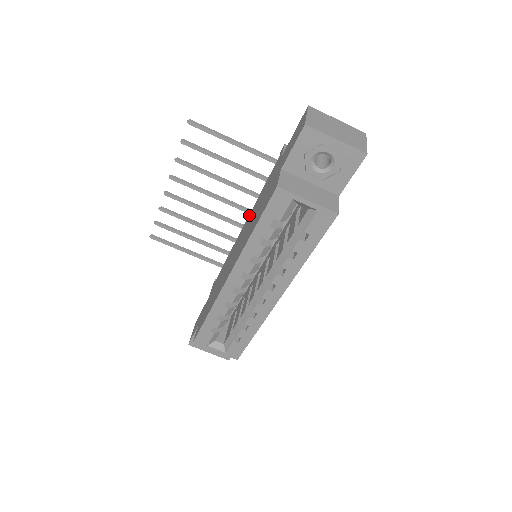
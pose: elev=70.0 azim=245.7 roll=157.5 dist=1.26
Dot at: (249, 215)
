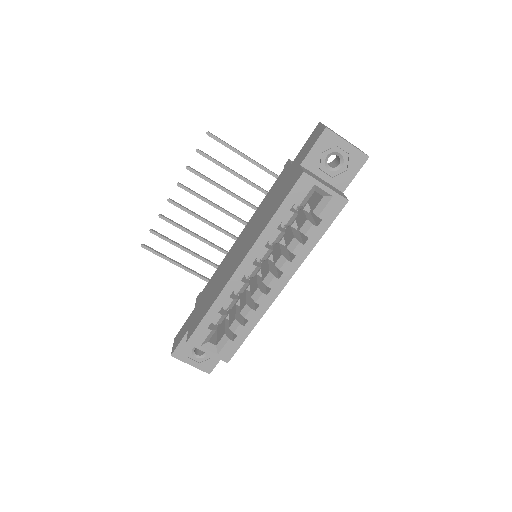
Dot at: (249, 221)
